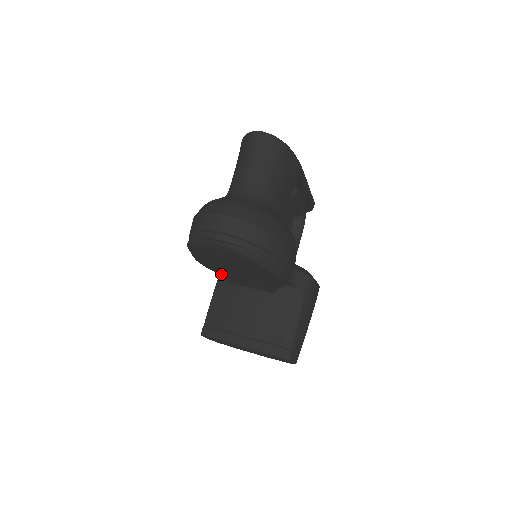
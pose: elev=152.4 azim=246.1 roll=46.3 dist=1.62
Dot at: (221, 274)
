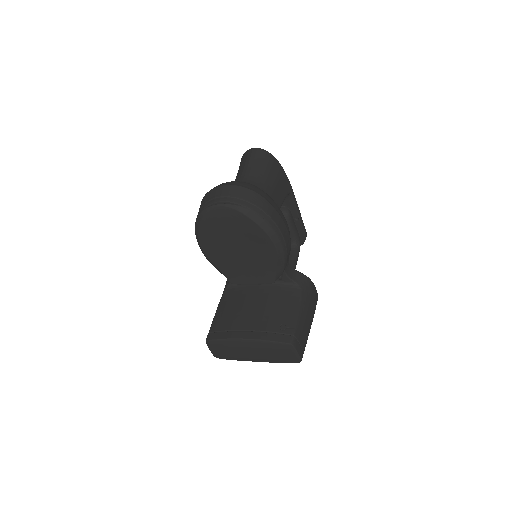
Dot at: (225, 270)
